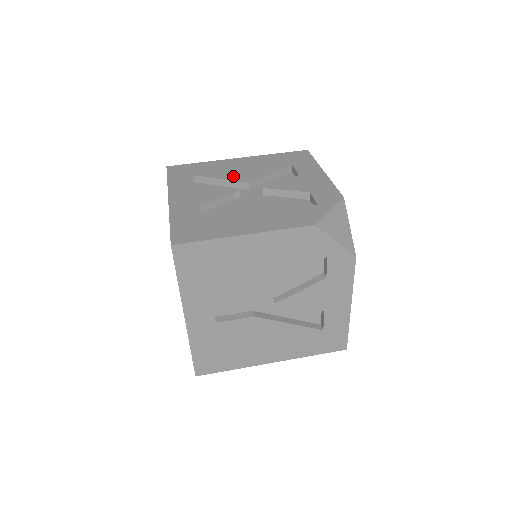
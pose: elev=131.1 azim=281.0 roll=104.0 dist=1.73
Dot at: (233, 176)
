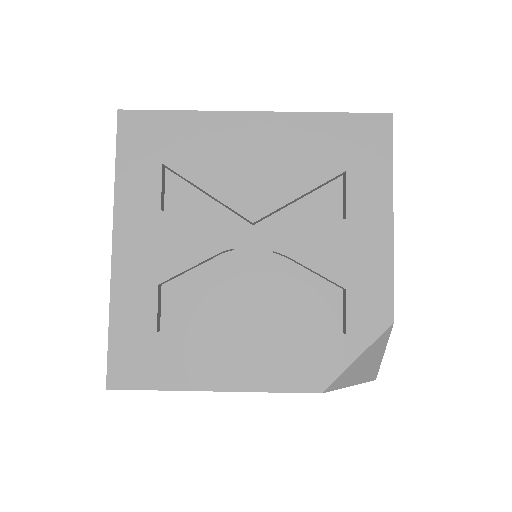
Dot at: (231, 189)
